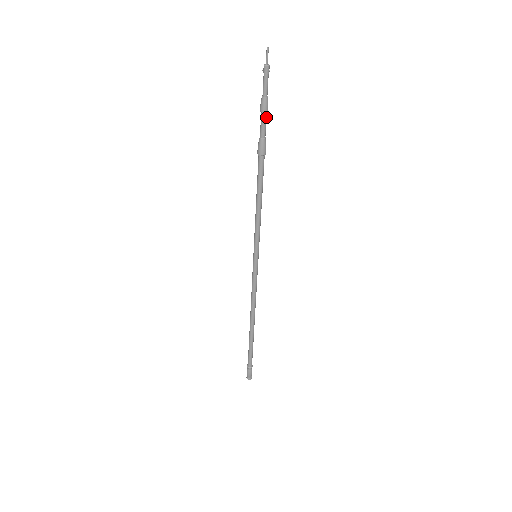
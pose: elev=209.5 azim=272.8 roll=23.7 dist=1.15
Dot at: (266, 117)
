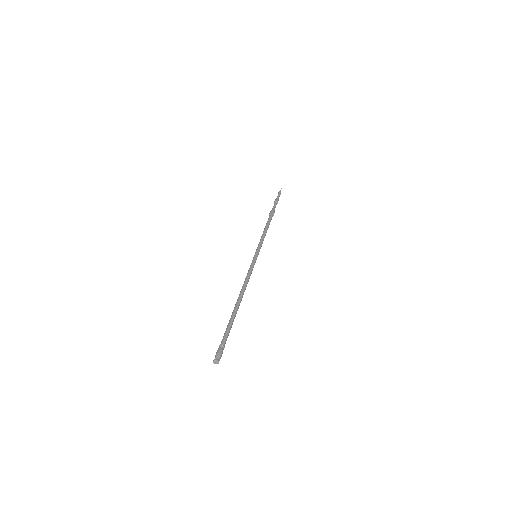
Dot at: occluded
